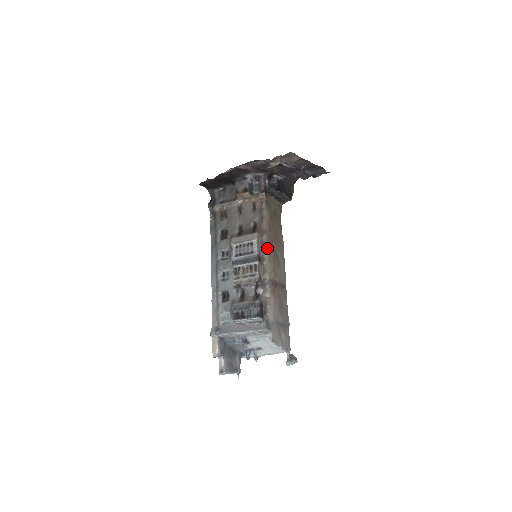
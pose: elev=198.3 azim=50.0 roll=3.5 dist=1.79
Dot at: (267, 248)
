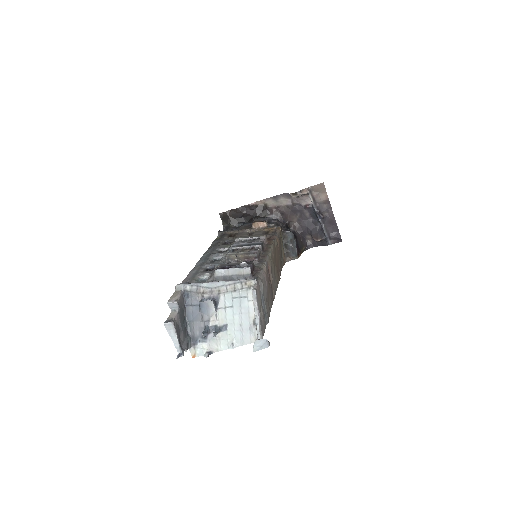
Dot at: (272, 248)
